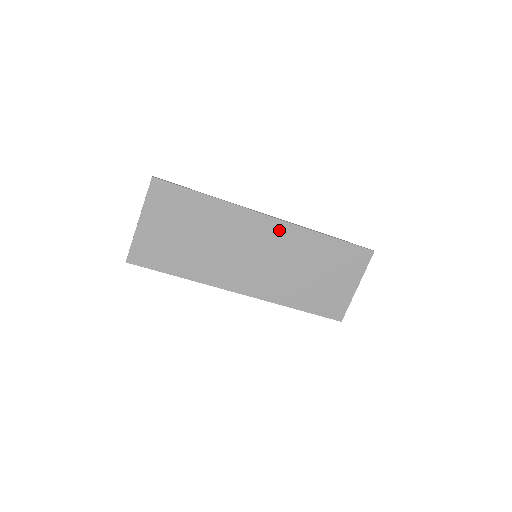
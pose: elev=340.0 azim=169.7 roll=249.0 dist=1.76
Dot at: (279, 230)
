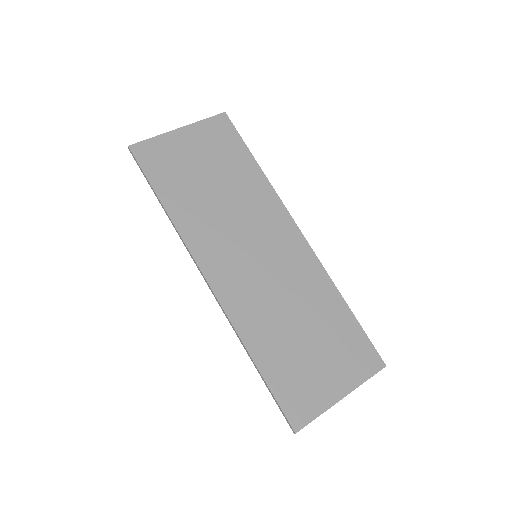
Dot at: (299, 251)
